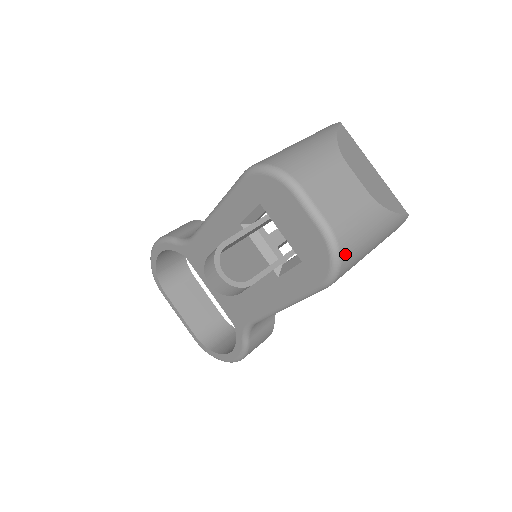
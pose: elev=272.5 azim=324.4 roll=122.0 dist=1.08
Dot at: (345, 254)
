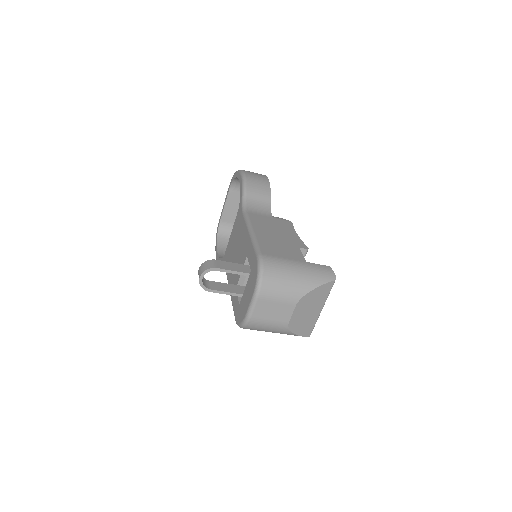
Dot at: (248, 328)
